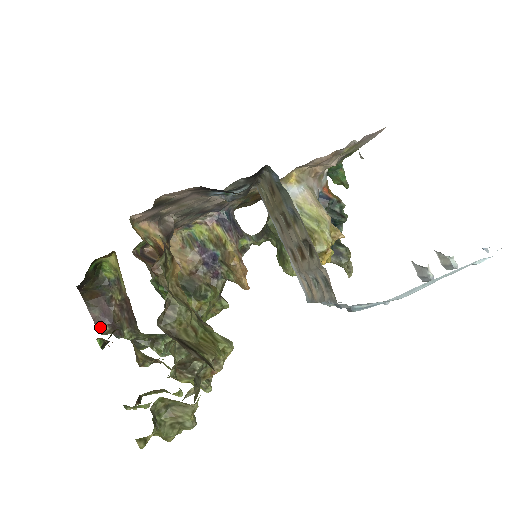
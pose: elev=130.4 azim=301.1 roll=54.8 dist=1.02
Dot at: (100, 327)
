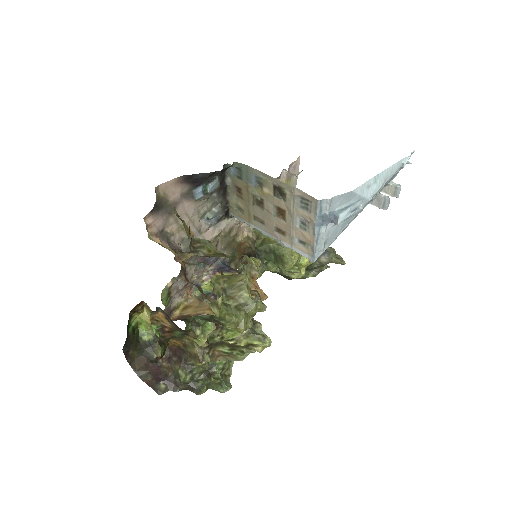
Dot at: (156, 388)
